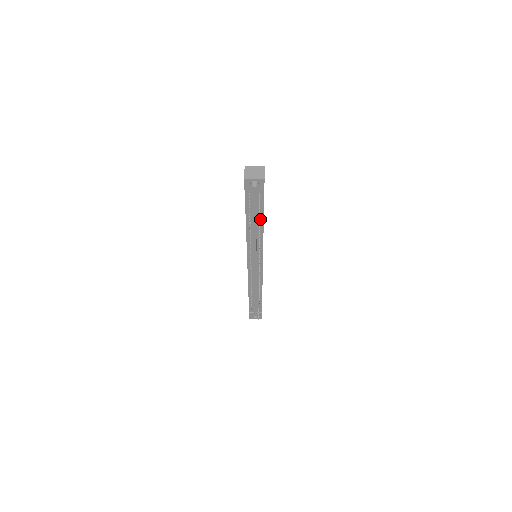
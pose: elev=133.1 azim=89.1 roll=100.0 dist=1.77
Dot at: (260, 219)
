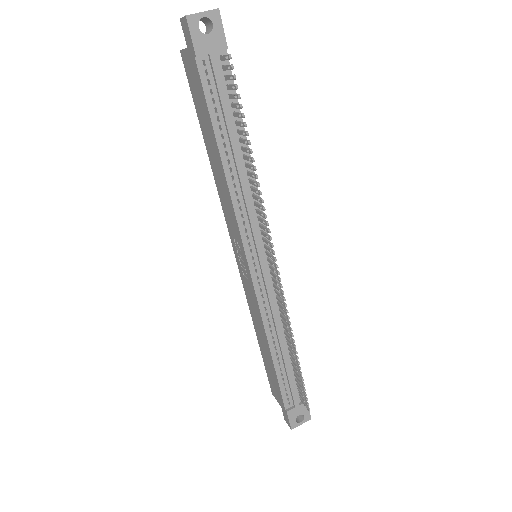
Dot at: (238, 130)
